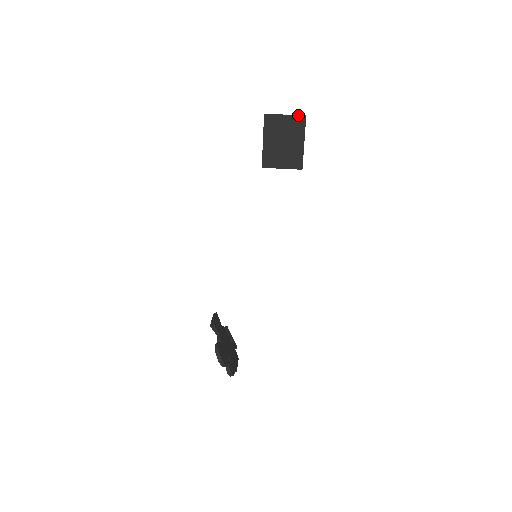
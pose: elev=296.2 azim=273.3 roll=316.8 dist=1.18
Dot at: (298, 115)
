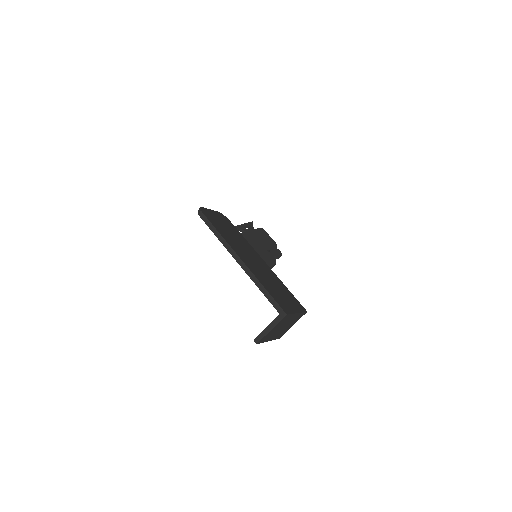
Dot at: (281, 321)
